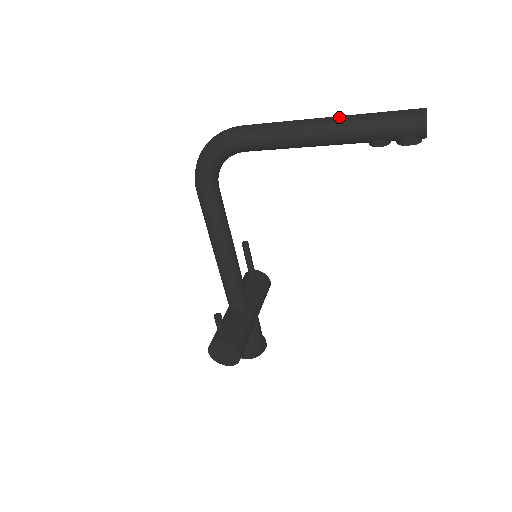
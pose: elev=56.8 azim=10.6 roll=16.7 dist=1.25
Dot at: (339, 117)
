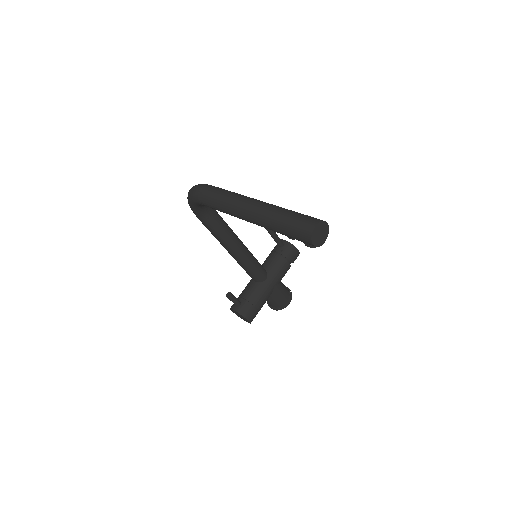
Dot at: (259, 208)
